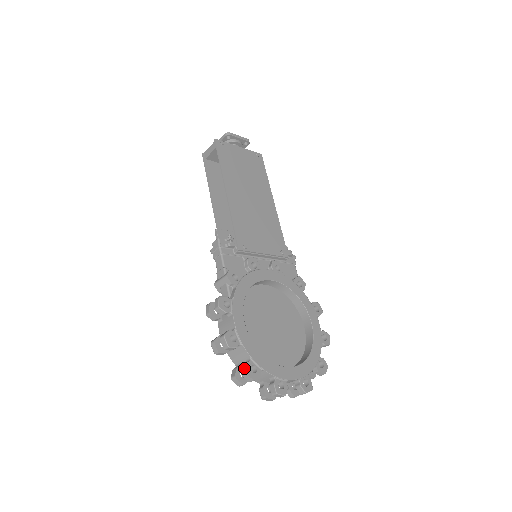
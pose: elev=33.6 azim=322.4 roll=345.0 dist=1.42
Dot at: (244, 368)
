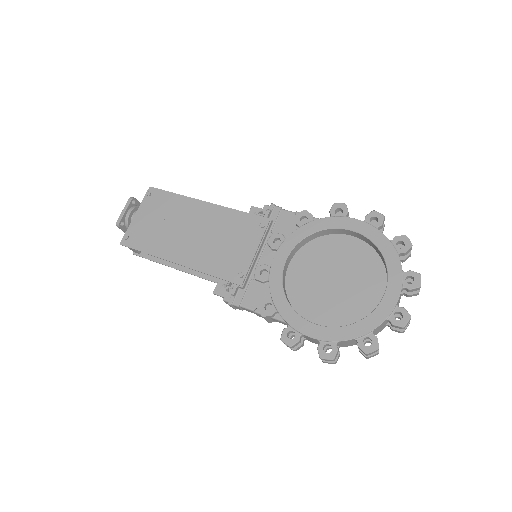
Dot at: occluded
